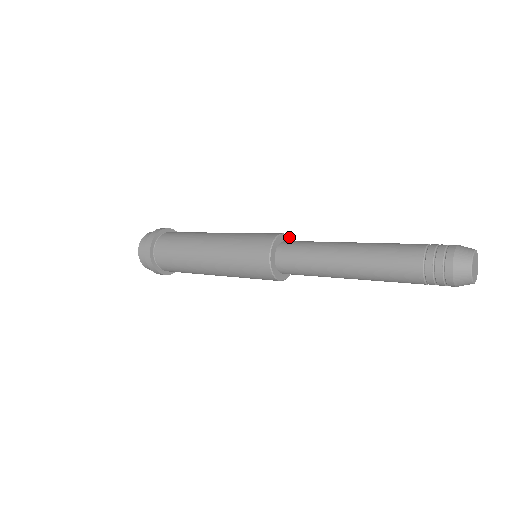
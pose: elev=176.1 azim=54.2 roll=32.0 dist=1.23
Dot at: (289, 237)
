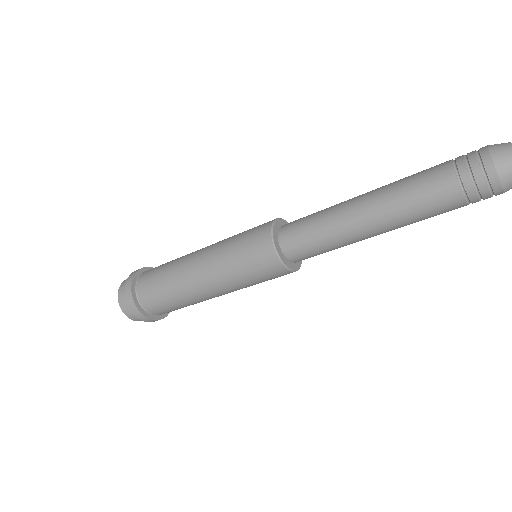
Dot at: (281, 219)
